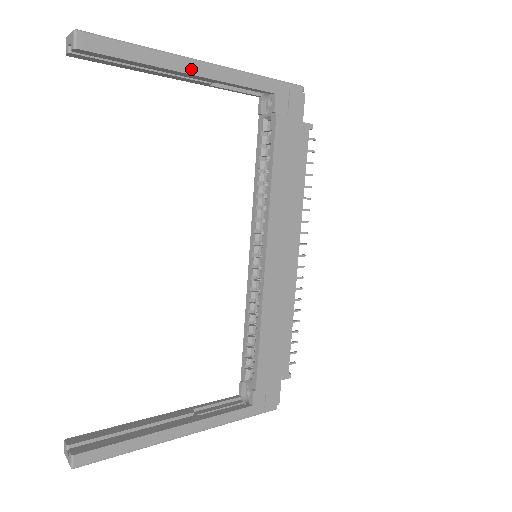
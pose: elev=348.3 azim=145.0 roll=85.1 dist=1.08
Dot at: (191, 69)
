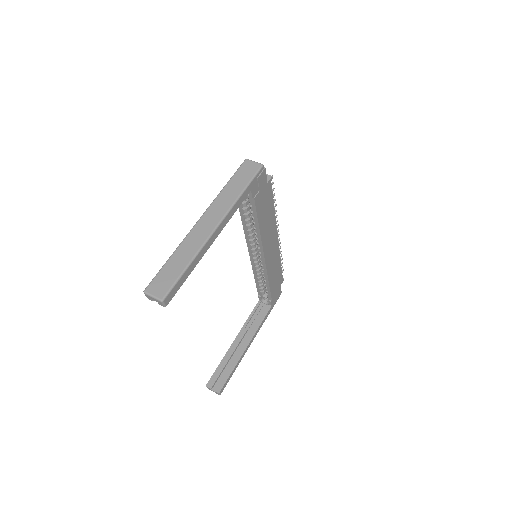
Dot at: (211, 241)
